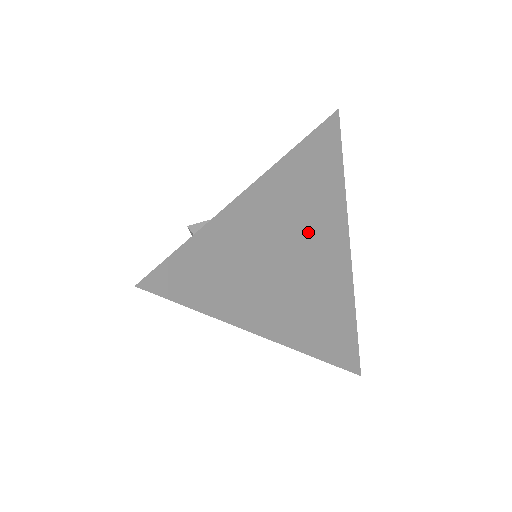
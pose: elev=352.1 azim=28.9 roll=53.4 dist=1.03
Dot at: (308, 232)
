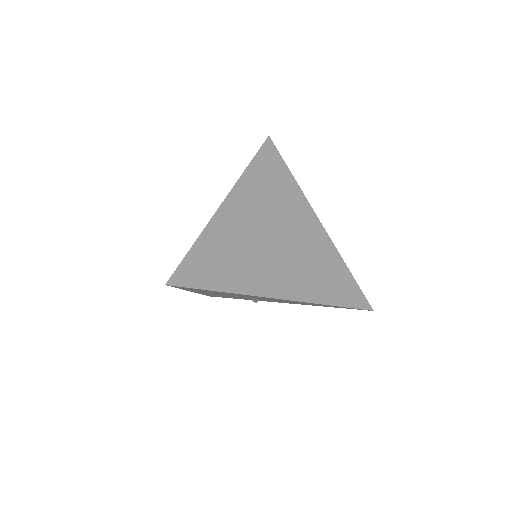
Dot at: (279, 220)
